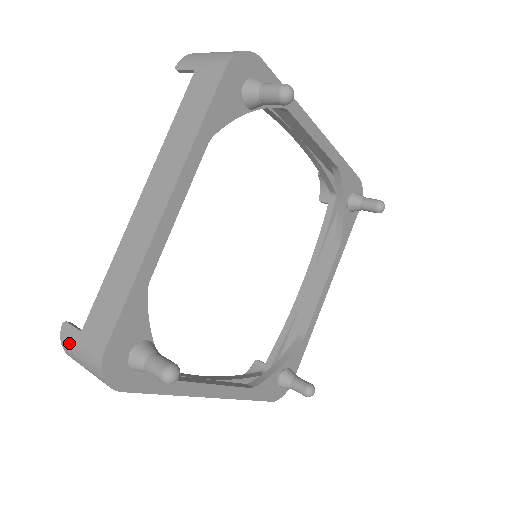
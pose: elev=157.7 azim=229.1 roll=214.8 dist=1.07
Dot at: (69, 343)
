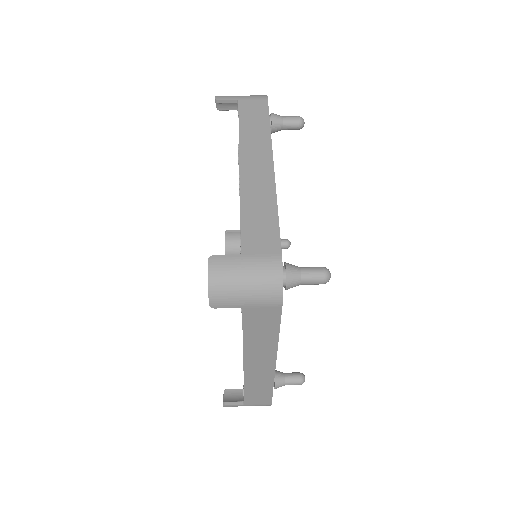
Dot at: occluded
